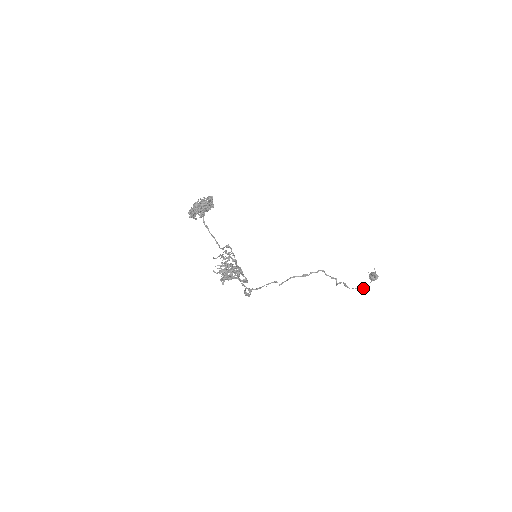
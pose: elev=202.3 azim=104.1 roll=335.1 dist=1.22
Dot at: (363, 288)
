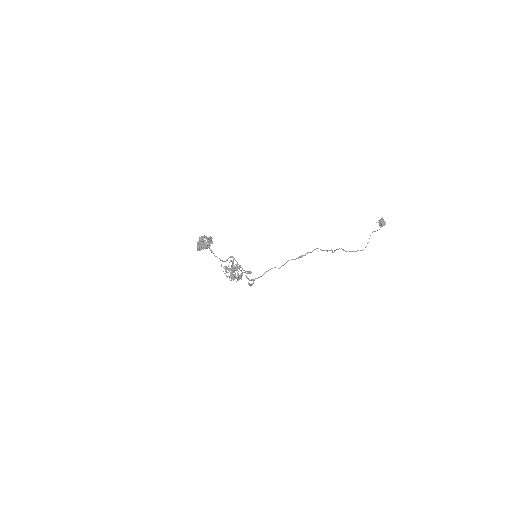
Dot at: occluded
